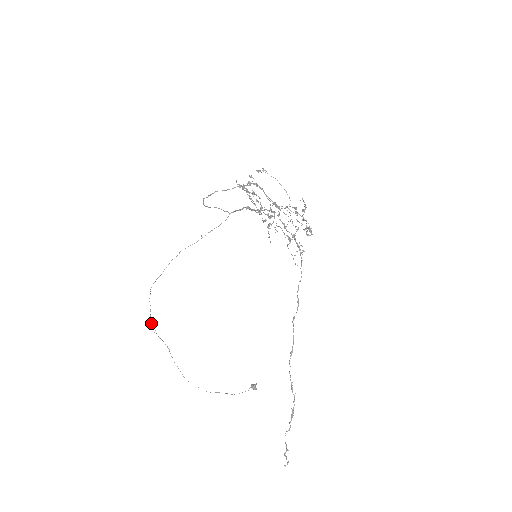
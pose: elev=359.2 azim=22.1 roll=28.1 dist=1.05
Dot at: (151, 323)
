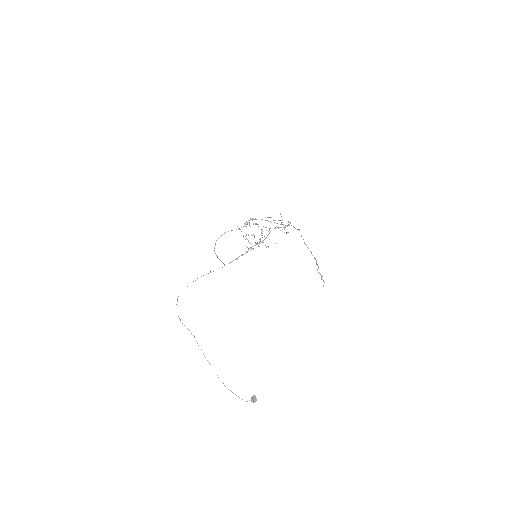
Dot at: (179, 318)
